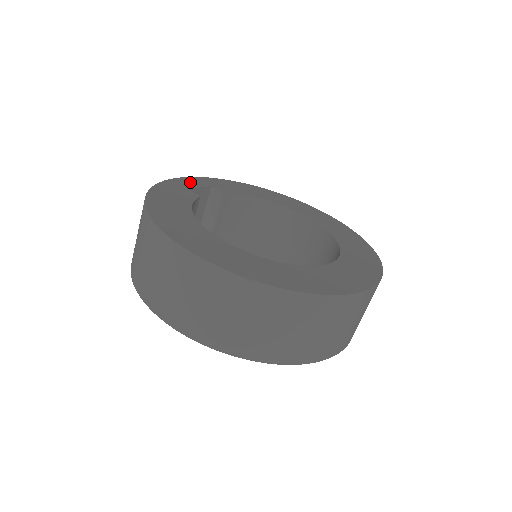
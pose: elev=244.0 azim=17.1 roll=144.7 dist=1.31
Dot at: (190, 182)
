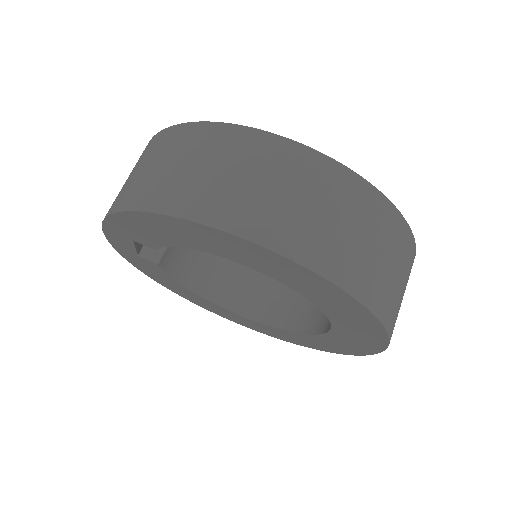
Dot at: occluded
